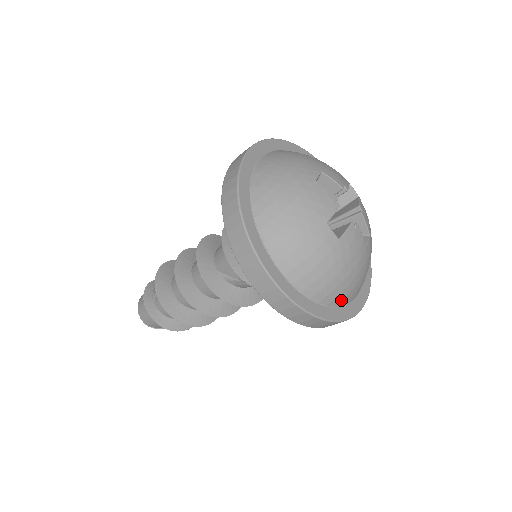
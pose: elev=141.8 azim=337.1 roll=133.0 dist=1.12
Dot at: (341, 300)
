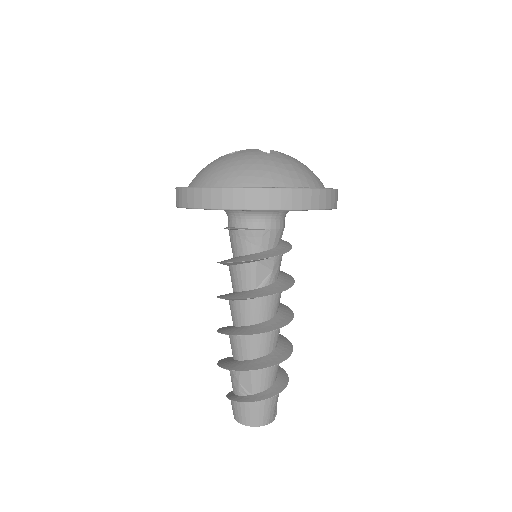
Dot at: (322, 183)
